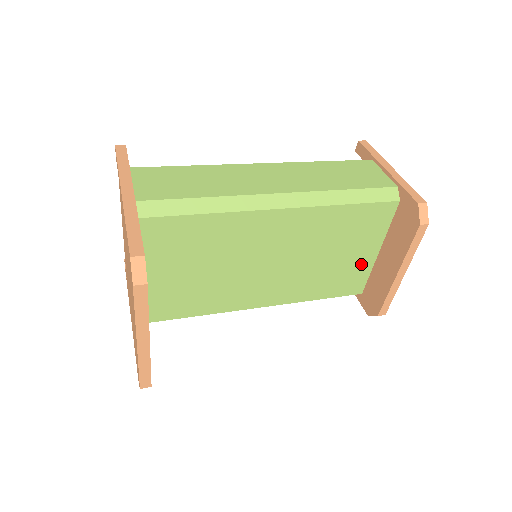
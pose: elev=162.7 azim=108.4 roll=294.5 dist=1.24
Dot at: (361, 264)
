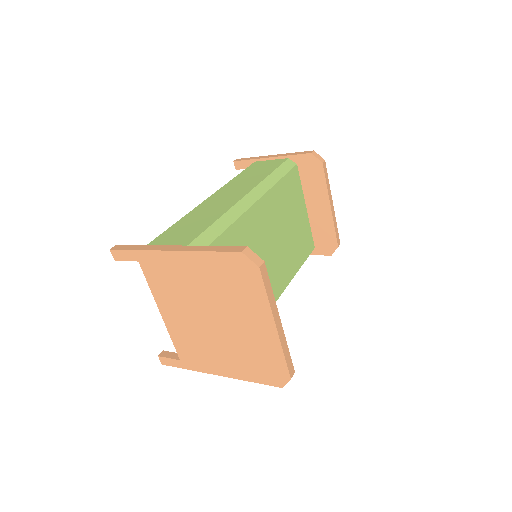
Dot at: (304, 224)
